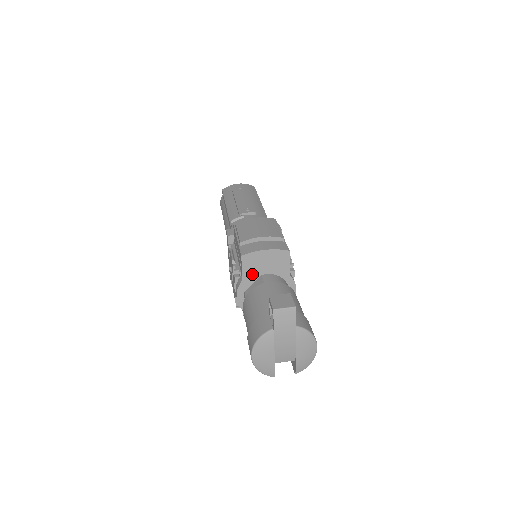
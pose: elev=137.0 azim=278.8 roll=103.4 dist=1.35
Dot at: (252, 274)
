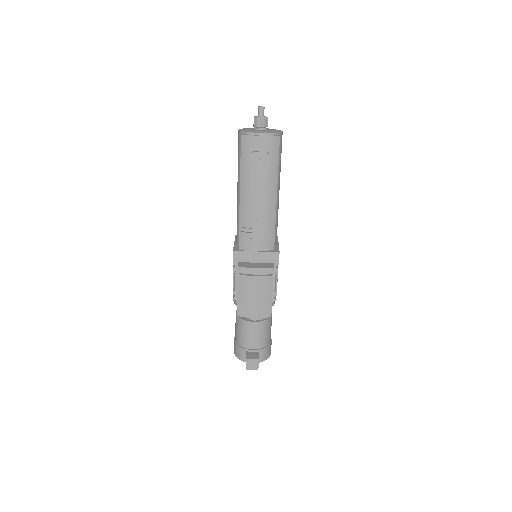
Dot at: occluded
